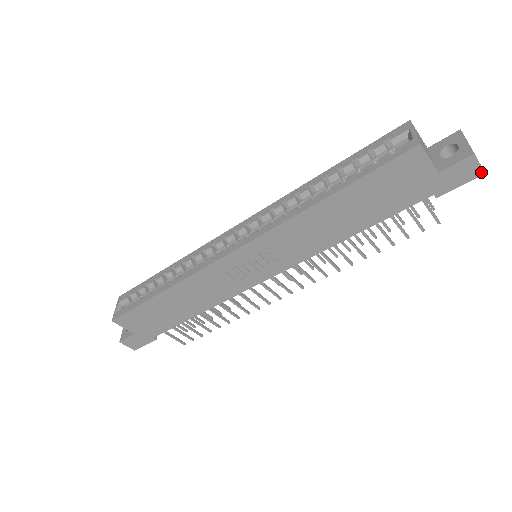
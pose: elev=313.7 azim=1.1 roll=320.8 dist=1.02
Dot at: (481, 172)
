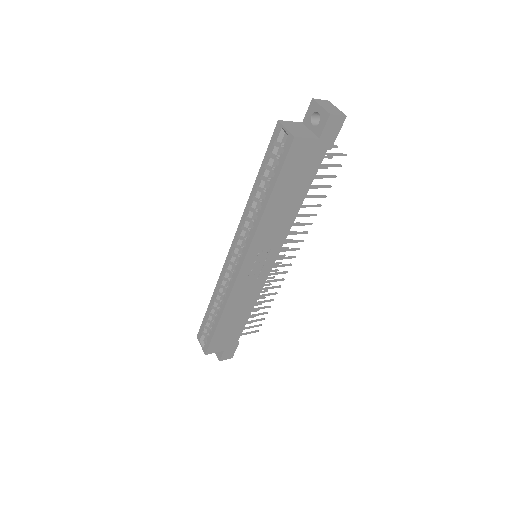
Dot at: (344, 118)
